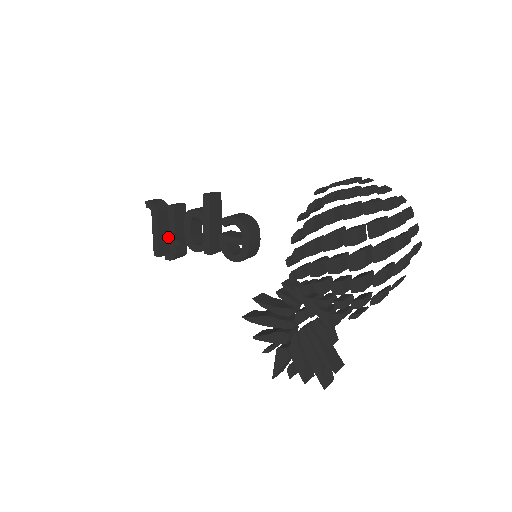
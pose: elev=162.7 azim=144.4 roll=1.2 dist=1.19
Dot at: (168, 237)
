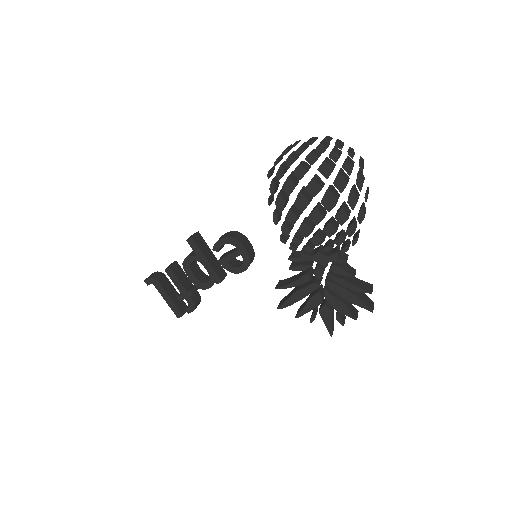
Dot at: (180, 295)
